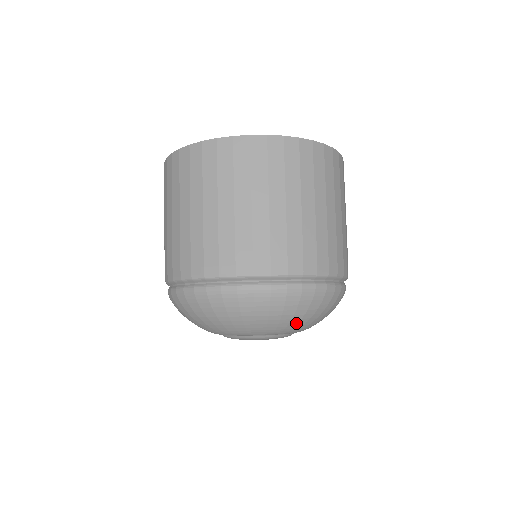
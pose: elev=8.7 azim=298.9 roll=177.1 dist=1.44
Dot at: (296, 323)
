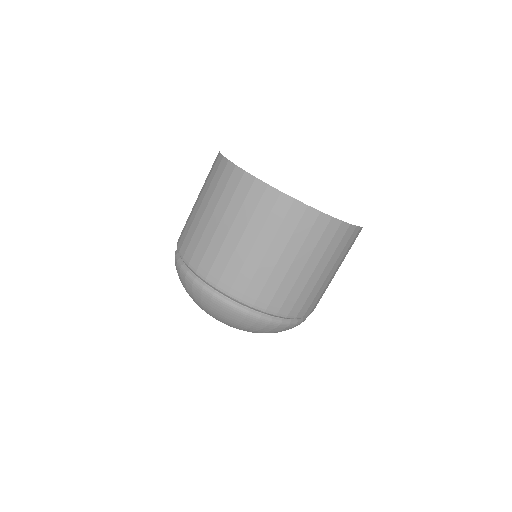
Dot at: (248, 331)
